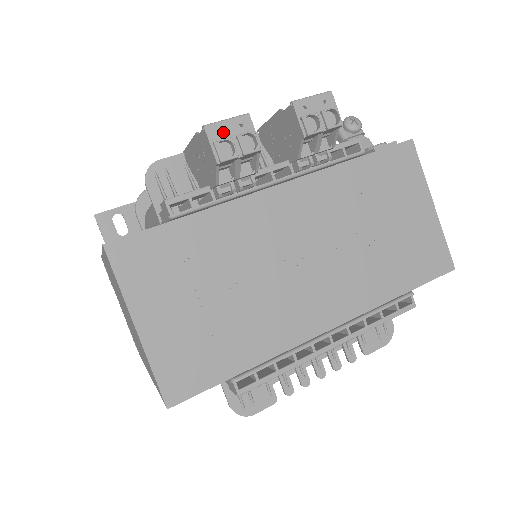
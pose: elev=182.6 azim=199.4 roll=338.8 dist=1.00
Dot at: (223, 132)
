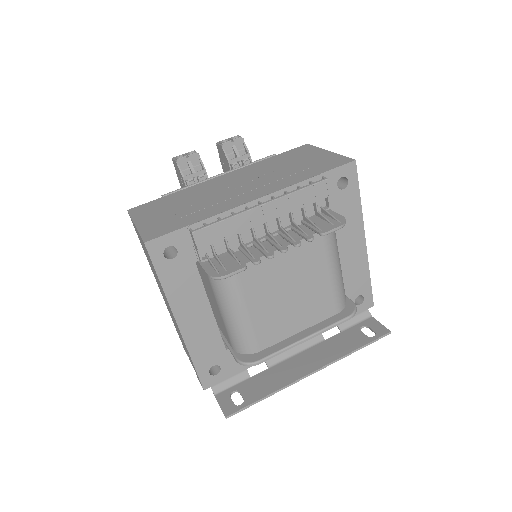
Dot at: (180, 156)
